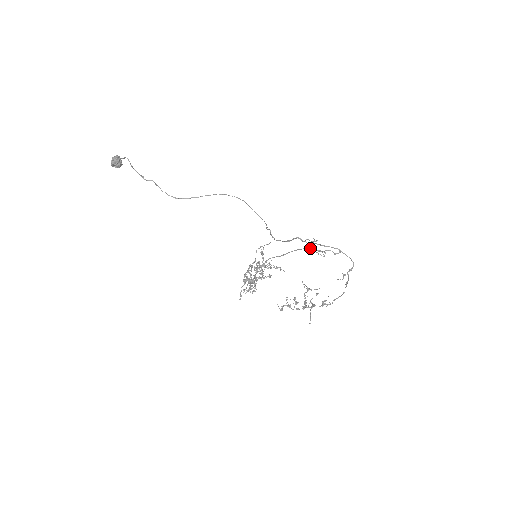
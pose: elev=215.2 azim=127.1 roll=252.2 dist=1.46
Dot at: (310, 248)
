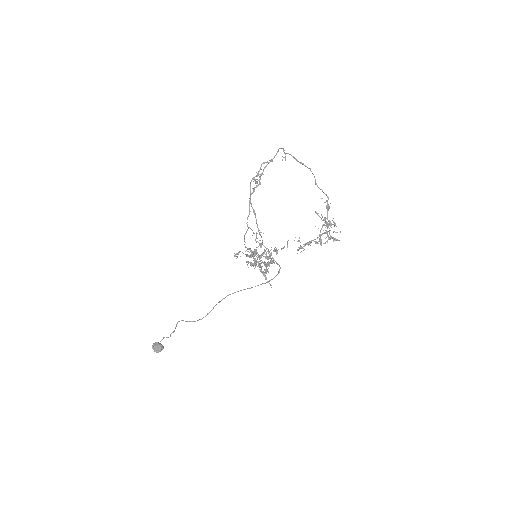
Dot at: (251, 181)
